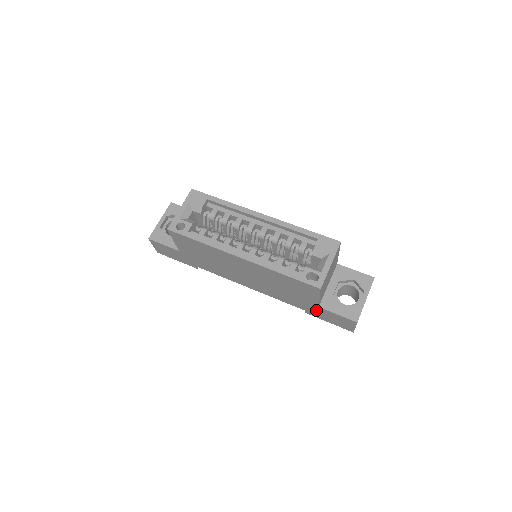
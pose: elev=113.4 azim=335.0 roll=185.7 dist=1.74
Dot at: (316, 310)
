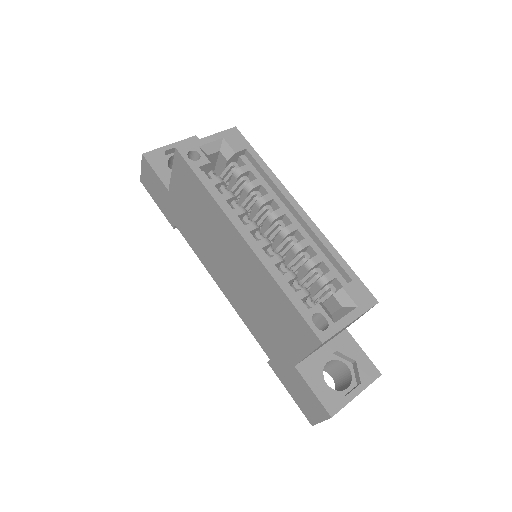
Dot at: (287, 368)
